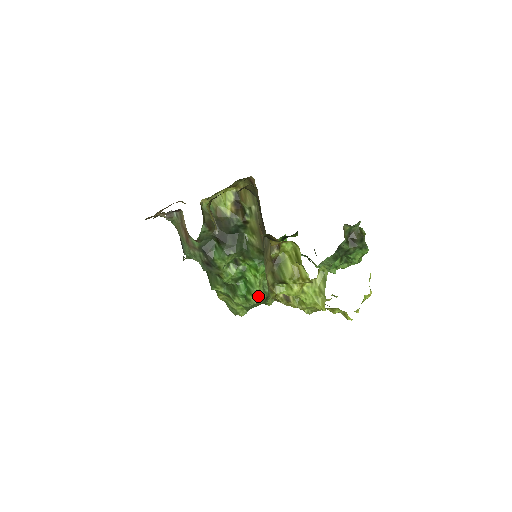
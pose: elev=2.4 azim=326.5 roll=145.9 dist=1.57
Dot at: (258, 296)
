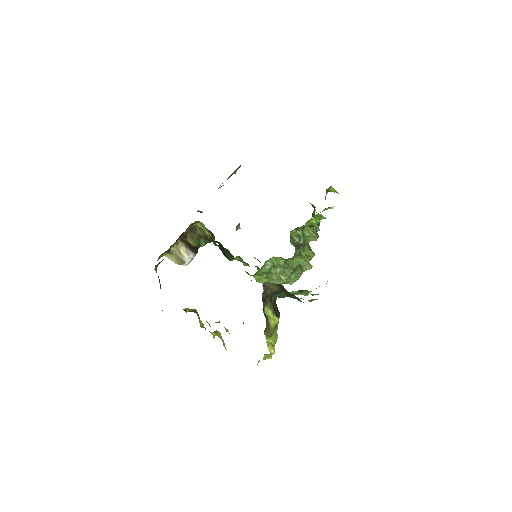
Dot at: occluded
